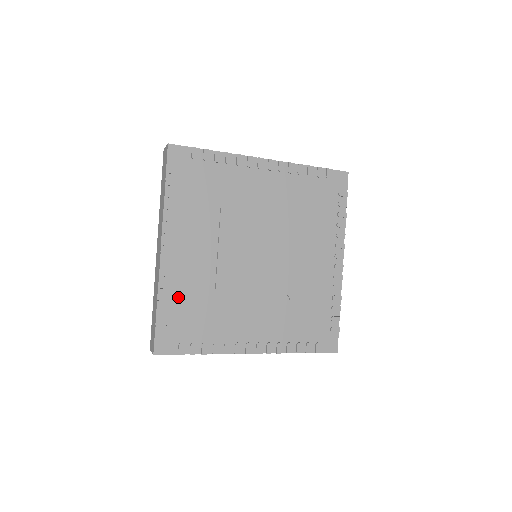
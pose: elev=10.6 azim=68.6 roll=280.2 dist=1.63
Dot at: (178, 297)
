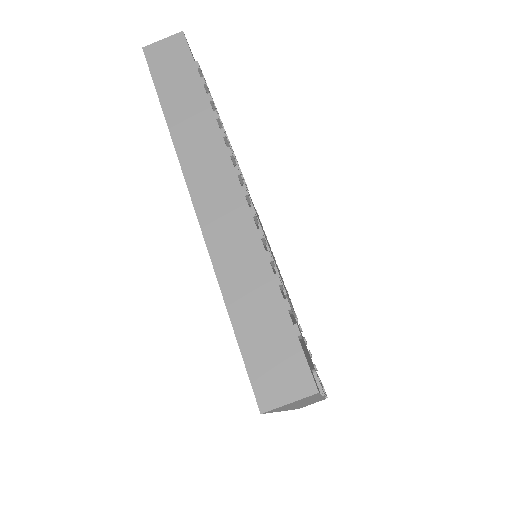
Dot at: occluded
